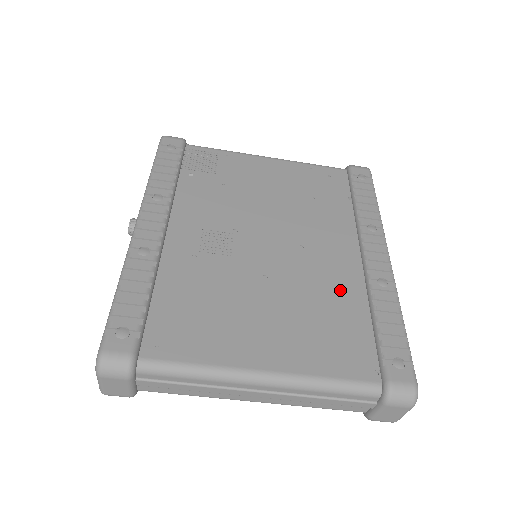
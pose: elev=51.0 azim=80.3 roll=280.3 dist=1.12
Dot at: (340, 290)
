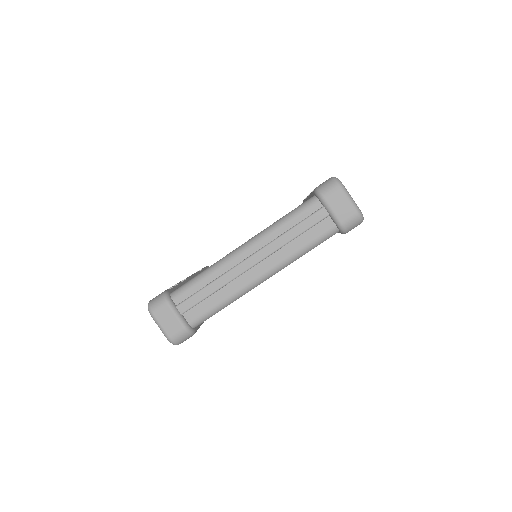
Dot at: occluded
